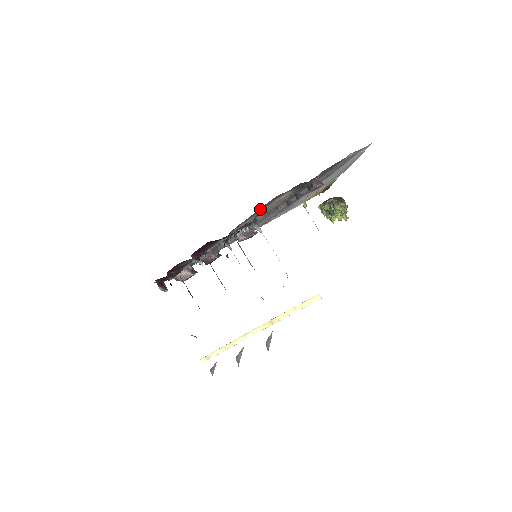
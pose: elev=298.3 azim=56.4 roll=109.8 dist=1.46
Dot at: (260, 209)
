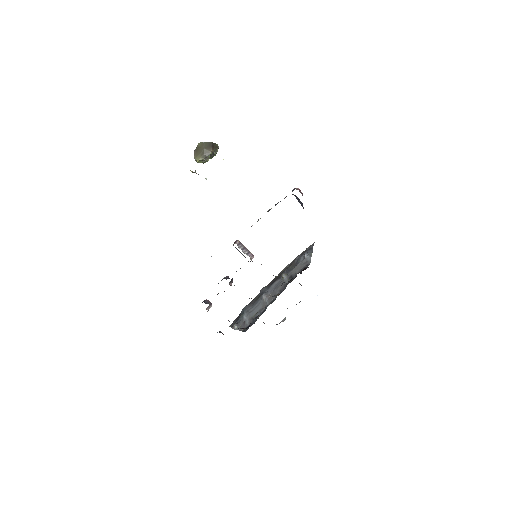
Dot at: occluded
